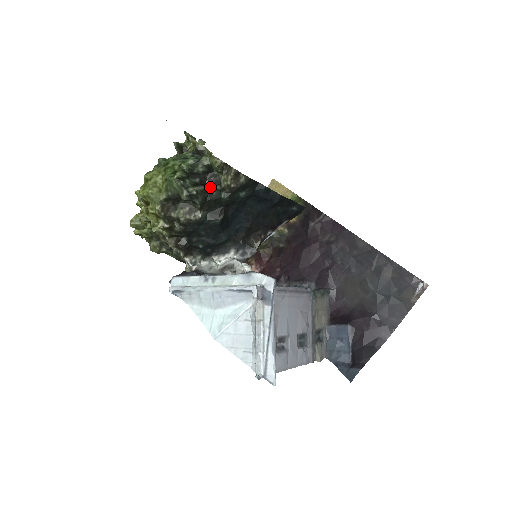
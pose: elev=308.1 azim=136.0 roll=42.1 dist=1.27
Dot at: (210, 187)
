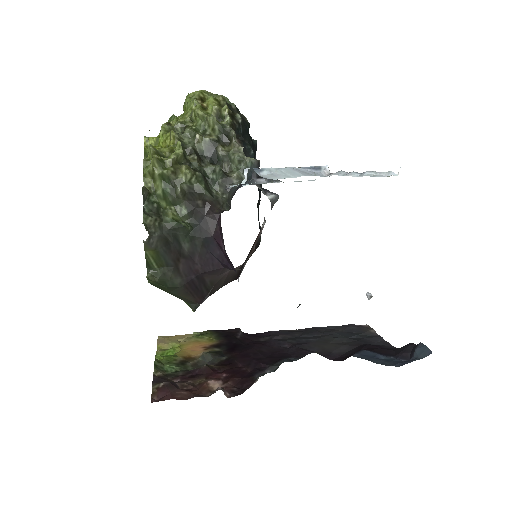
Dot at: occluded
